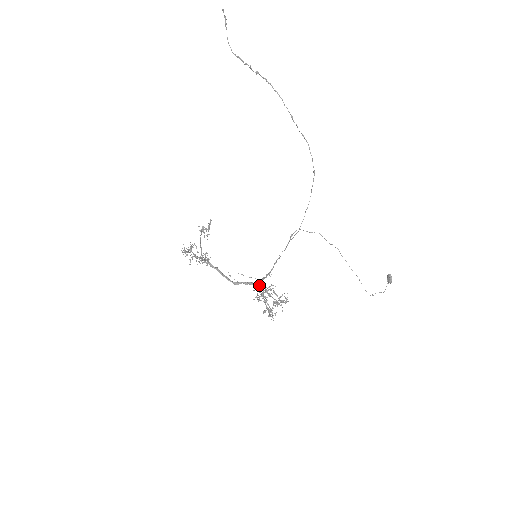
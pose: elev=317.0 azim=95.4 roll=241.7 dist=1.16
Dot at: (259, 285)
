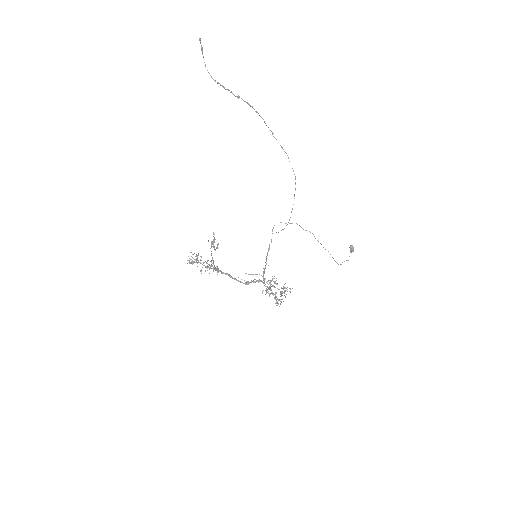
Dot at: (264, 280)
